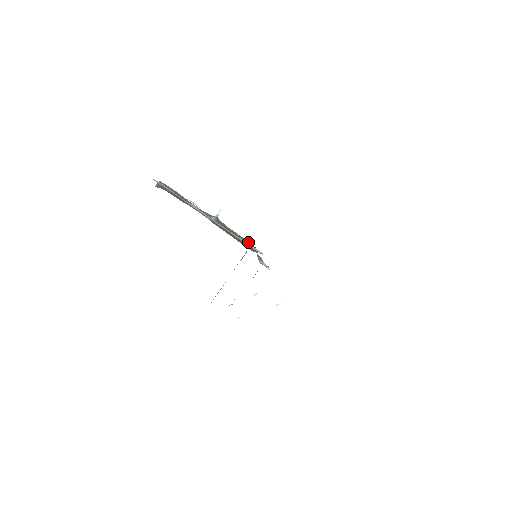
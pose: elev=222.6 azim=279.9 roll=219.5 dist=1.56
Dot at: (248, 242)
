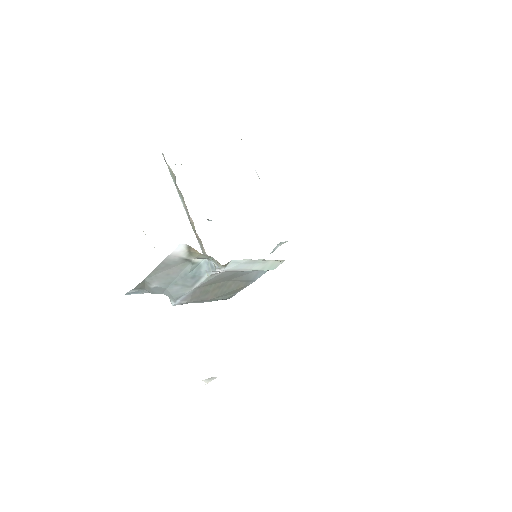
Dot at: occluded
